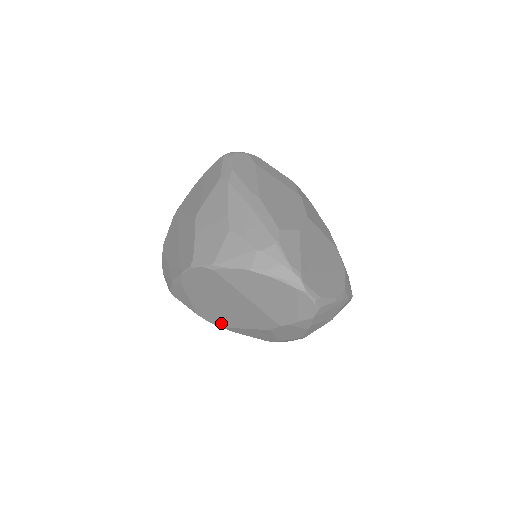
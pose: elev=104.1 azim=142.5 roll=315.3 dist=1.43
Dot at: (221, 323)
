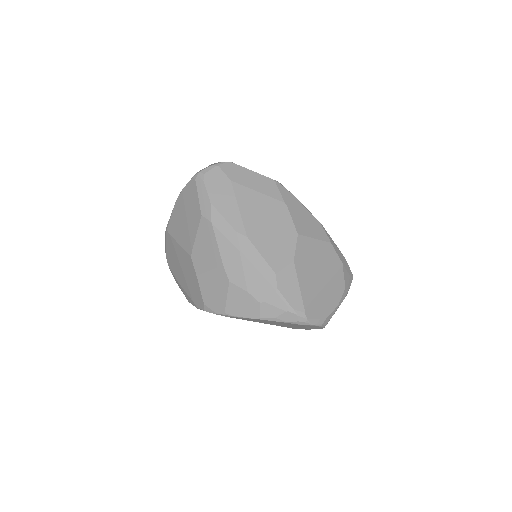
Dot at: occluded
